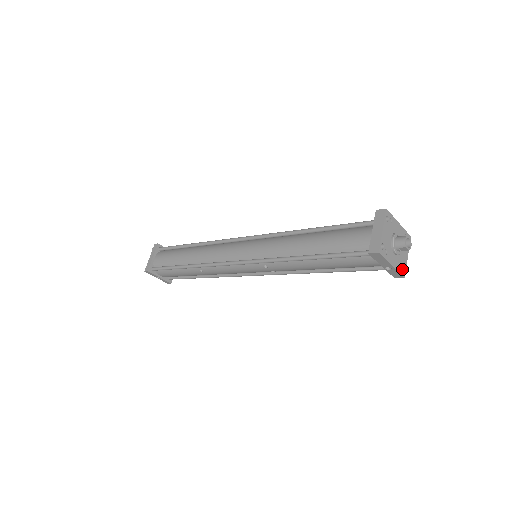
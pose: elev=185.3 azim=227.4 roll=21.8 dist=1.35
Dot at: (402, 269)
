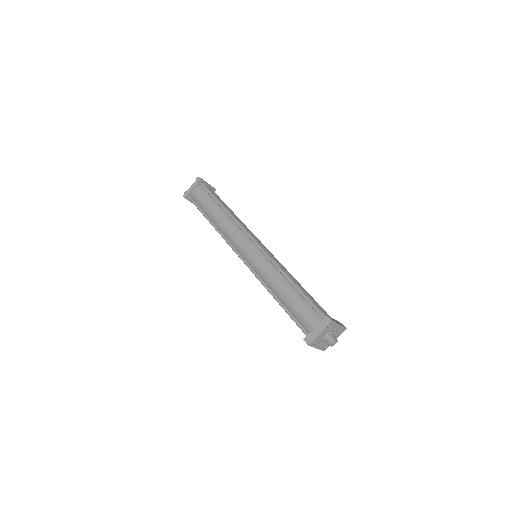
Dot at: (325, 347)
